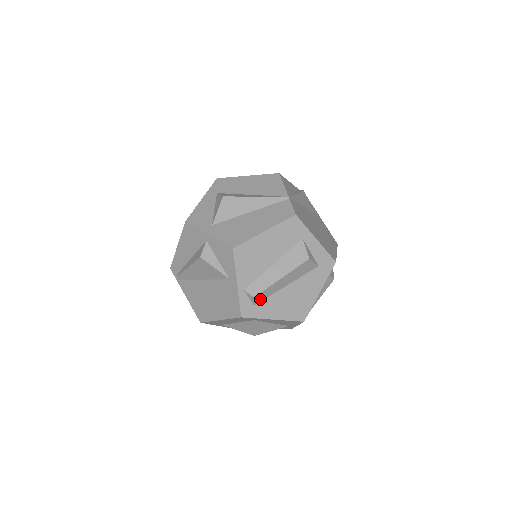
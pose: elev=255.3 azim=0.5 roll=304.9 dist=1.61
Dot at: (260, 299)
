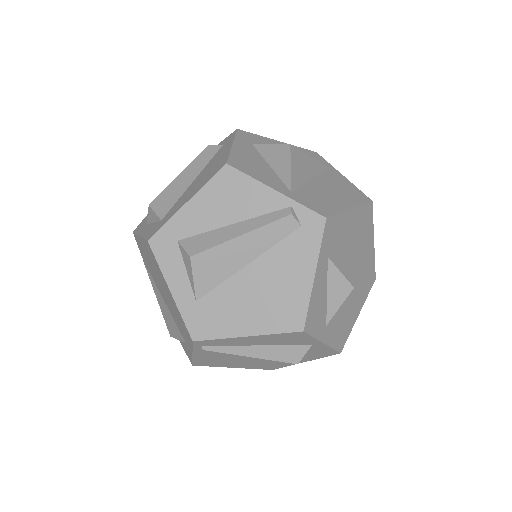
Dot at: occluded
